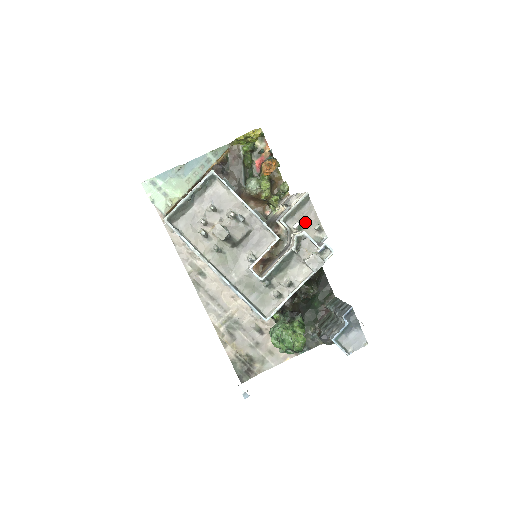
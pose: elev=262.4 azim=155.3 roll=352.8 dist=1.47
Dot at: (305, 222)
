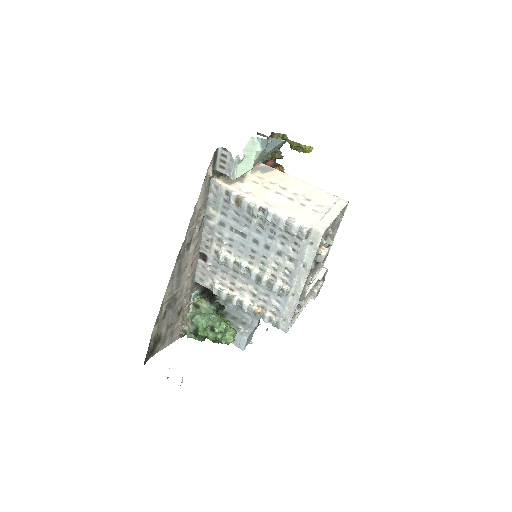
Dot at: occluded
